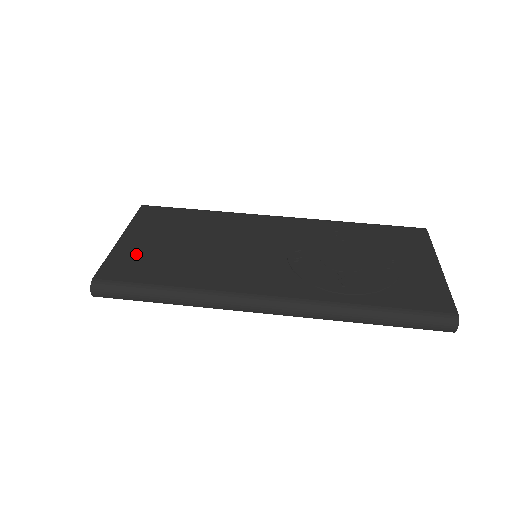
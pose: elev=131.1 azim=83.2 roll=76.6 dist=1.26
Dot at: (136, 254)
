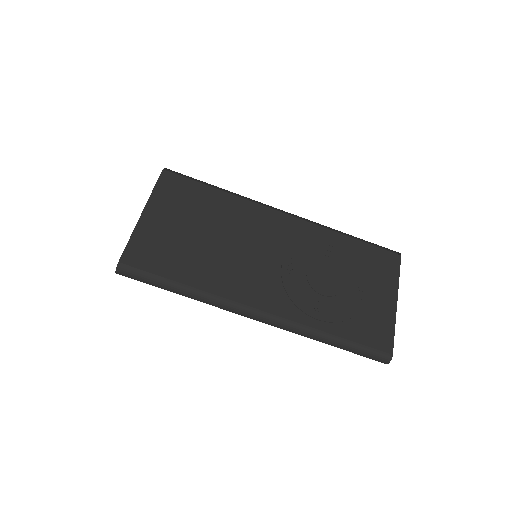
Dot at: (156, 238)
